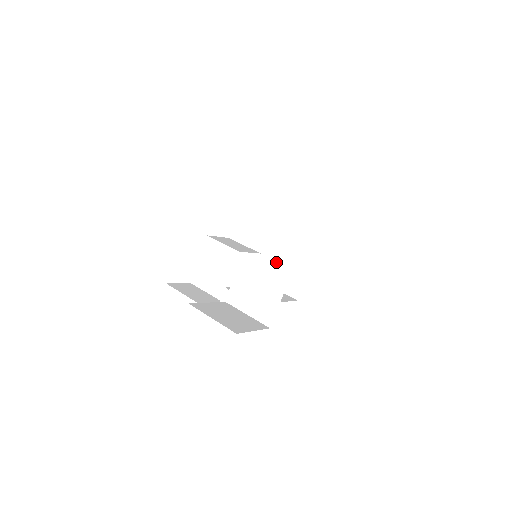
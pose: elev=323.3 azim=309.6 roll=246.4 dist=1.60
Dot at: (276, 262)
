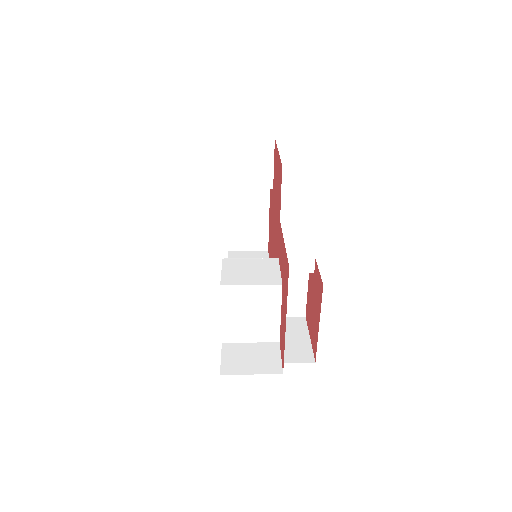
Dot at: (304, 260)
